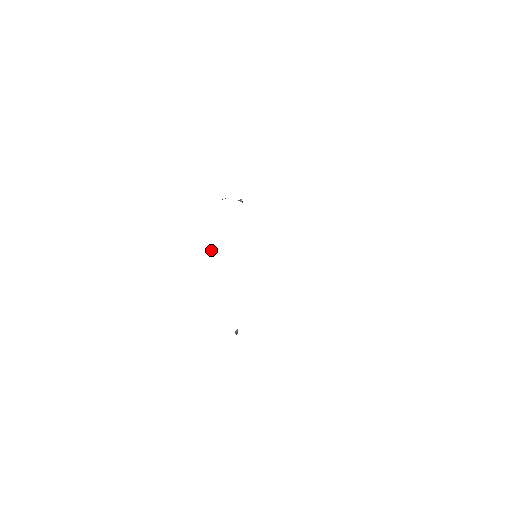
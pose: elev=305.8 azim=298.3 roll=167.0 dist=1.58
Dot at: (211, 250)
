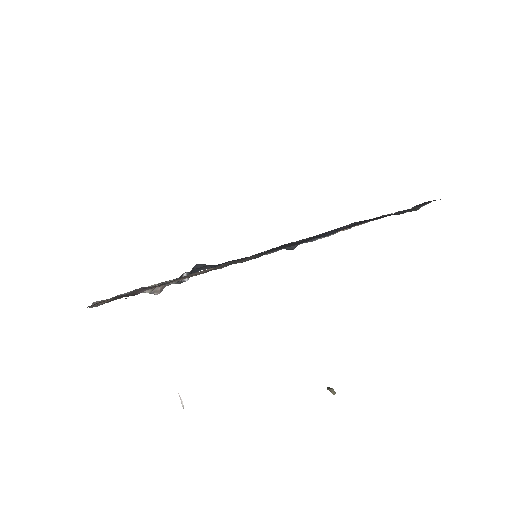
Dot at: occluded
